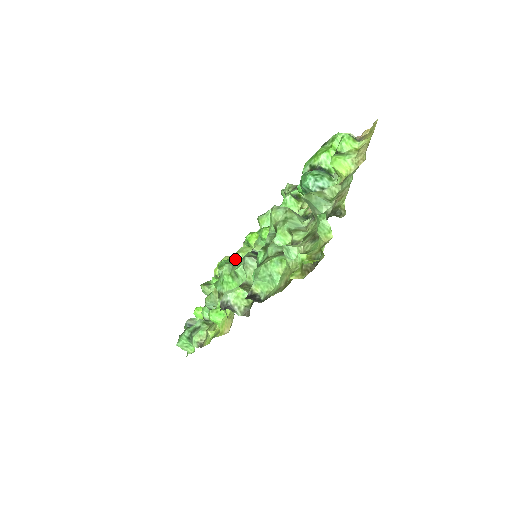
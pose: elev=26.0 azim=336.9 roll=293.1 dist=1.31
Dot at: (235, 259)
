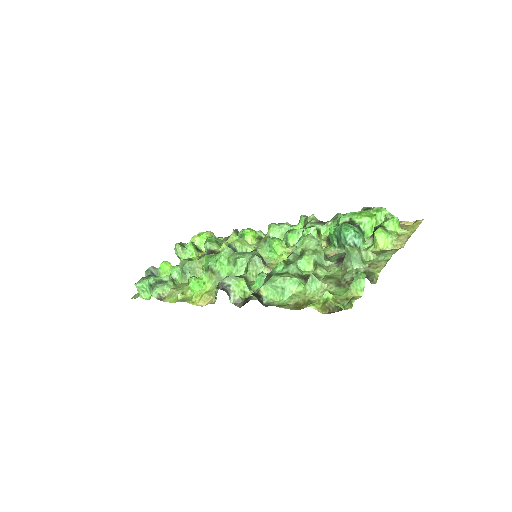
Dot at: (232, 245)
